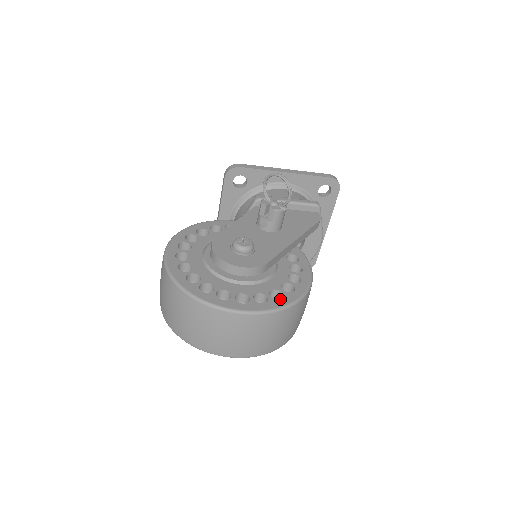
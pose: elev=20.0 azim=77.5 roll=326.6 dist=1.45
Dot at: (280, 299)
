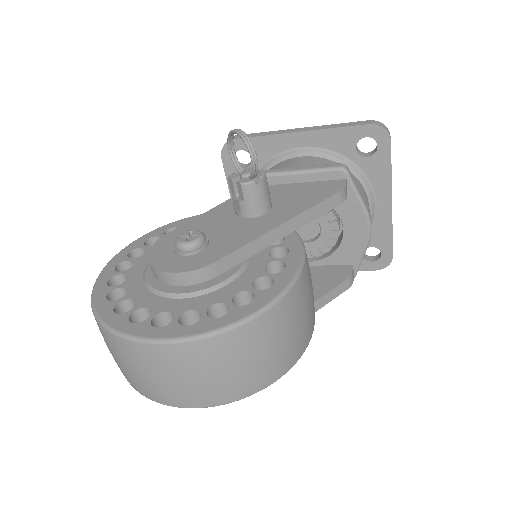
Dot at: occluded
